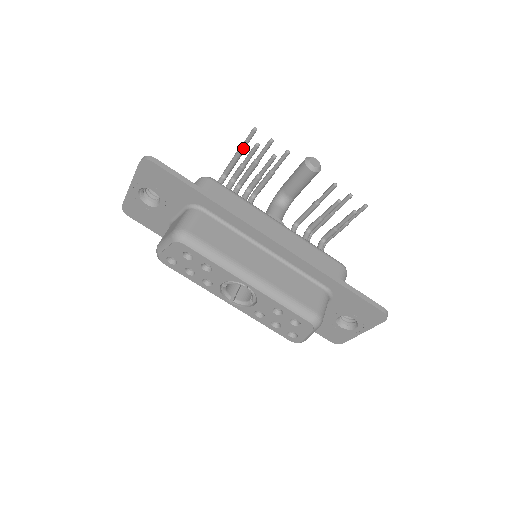
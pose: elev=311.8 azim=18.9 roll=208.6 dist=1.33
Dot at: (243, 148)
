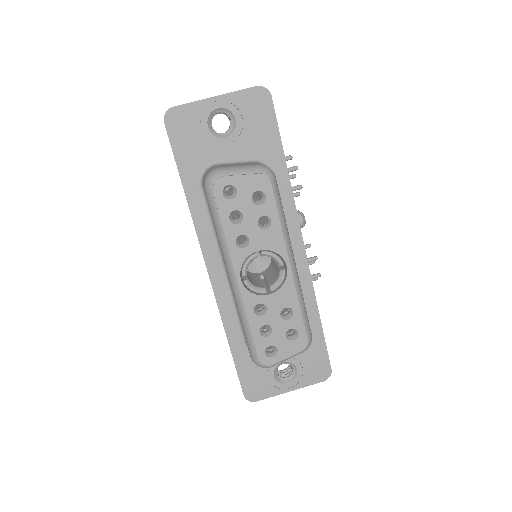
Dot at: occluded
